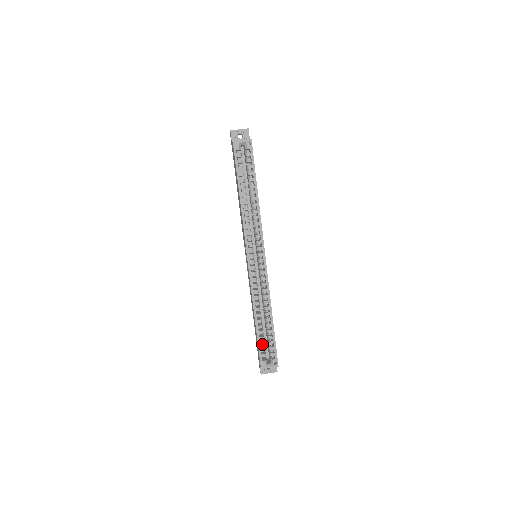
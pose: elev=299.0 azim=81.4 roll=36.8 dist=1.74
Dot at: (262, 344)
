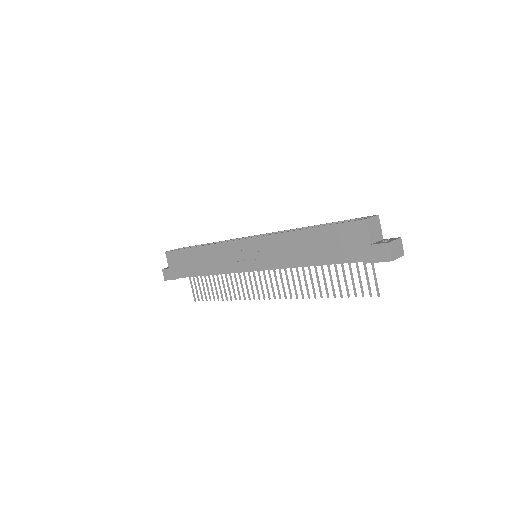
Dot at: (336, 226)
